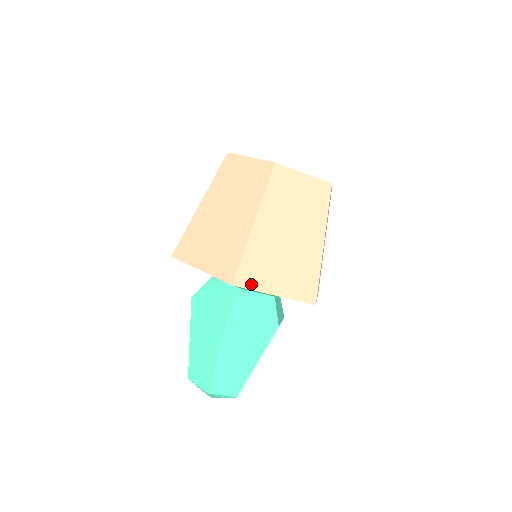
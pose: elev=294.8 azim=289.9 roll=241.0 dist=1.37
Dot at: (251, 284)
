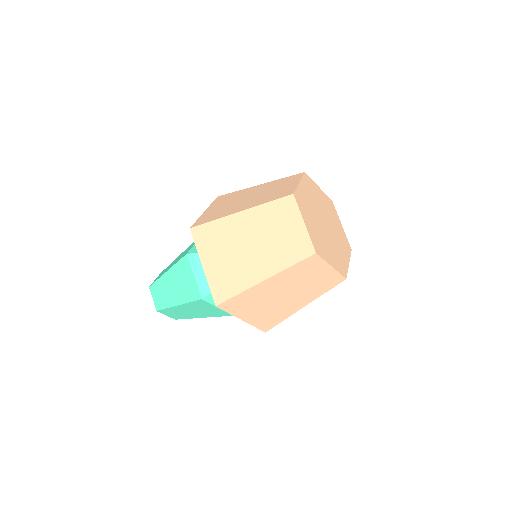
Dot at: (230, 310)
